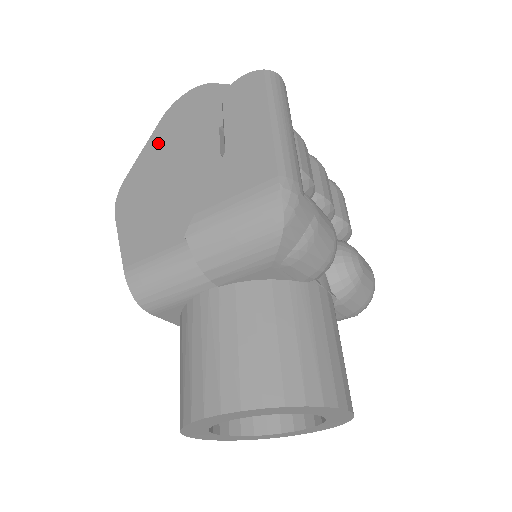
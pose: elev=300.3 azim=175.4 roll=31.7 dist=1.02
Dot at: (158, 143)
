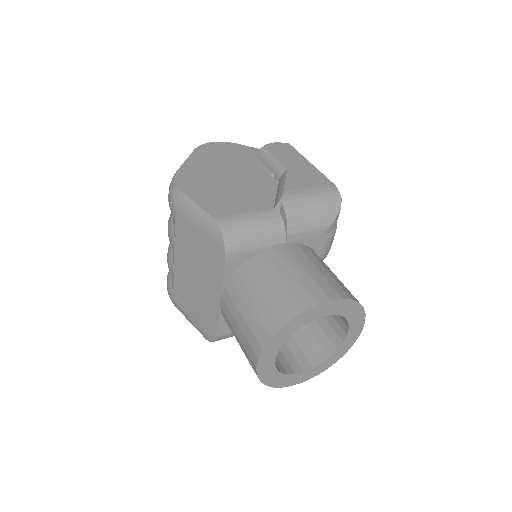
Dot at: (202, 160)
